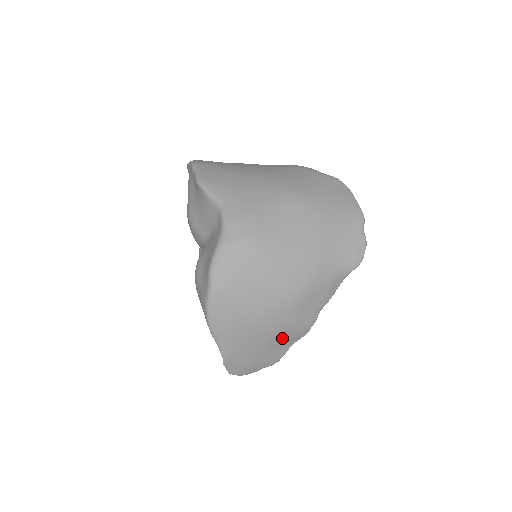
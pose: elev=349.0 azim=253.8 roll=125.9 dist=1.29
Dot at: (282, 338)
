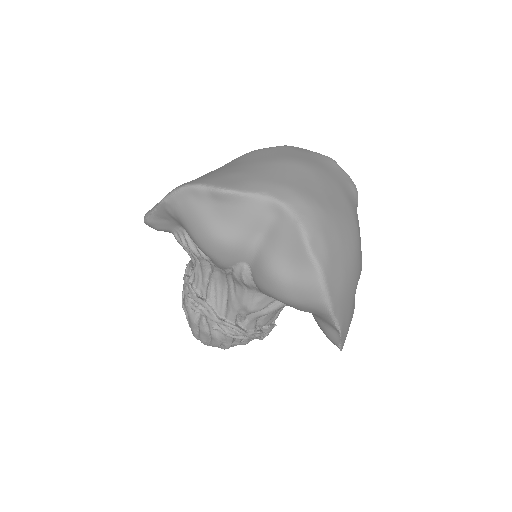
Dot at: occluded
